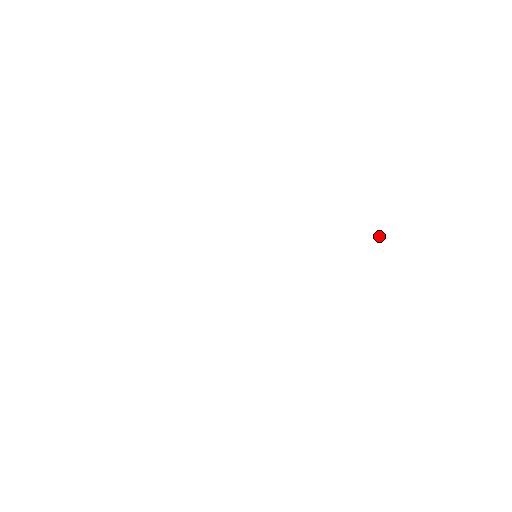
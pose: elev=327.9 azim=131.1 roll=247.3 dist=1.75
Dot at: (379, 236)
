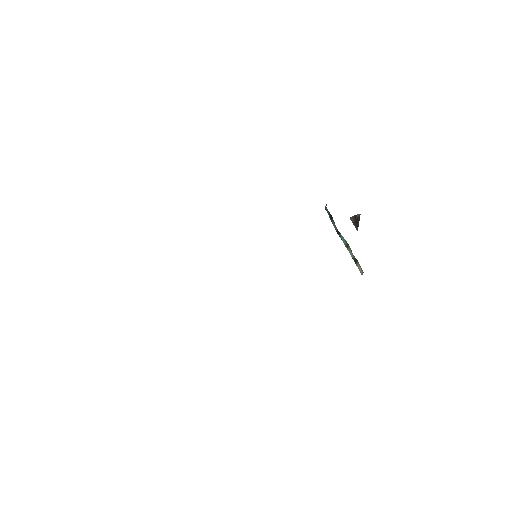
Dot at: (356, 220)
